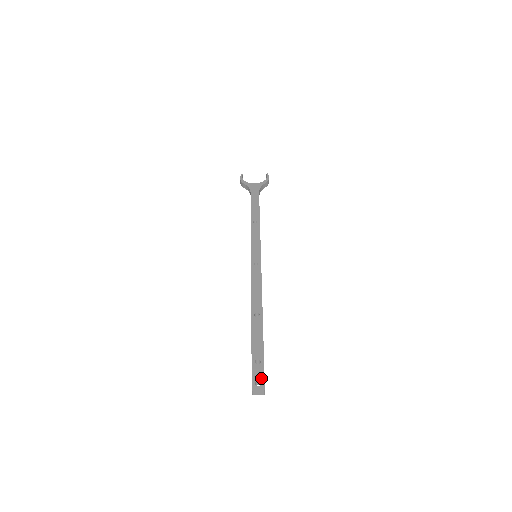
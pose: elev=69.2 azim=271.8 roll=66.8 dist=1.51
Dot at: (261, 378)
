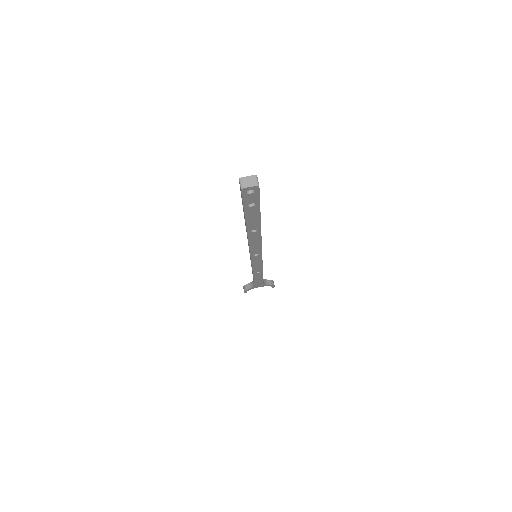
Dot at: occluded
